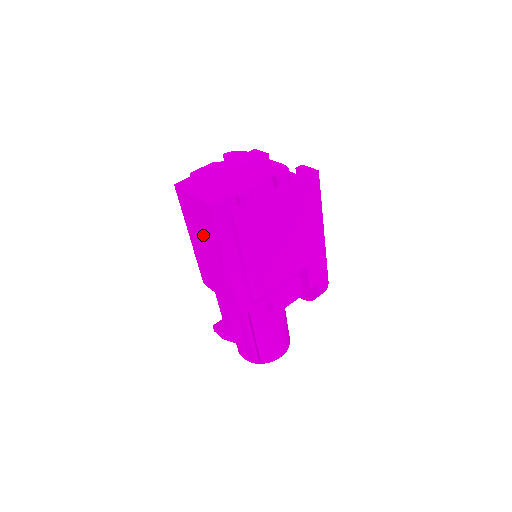
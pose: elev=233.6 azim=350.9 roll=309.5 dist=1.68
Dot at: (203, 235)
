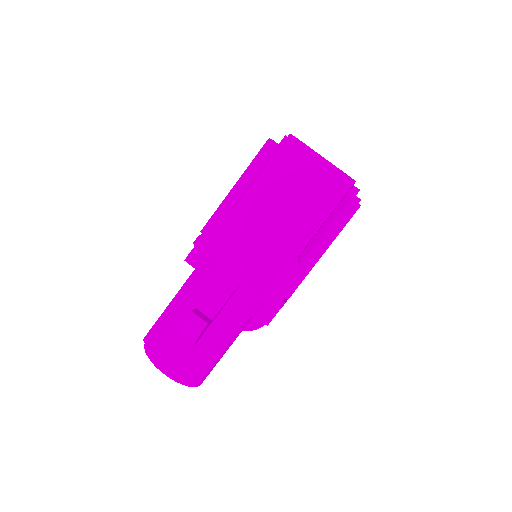
Dot at: (291, 201)
